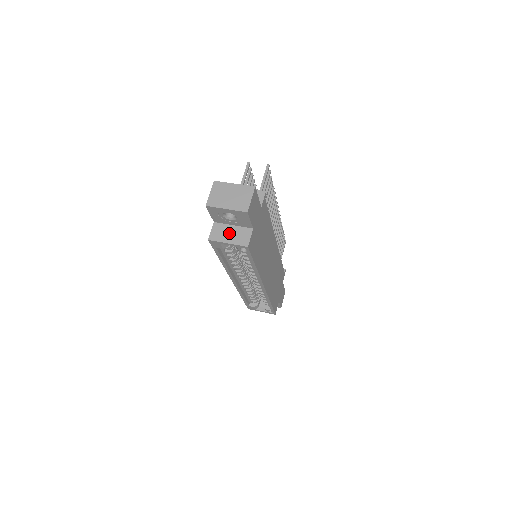
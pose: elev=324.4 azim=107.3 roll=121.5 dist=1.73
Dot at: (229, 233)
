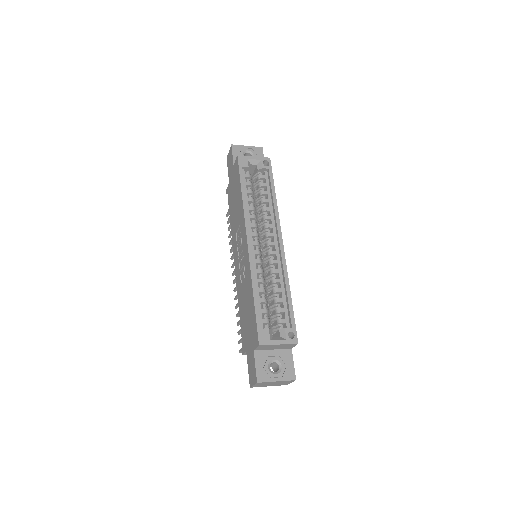
Dot at: occluded
